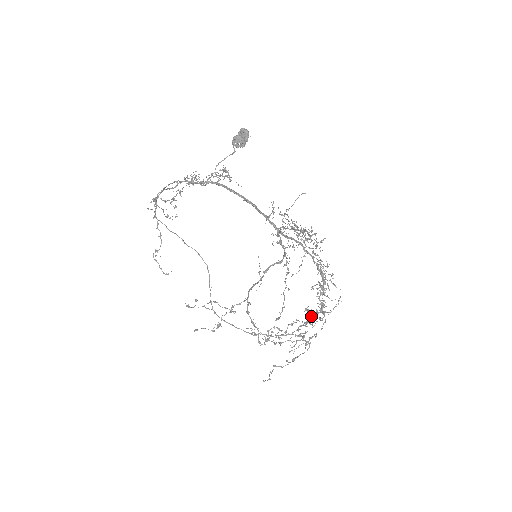
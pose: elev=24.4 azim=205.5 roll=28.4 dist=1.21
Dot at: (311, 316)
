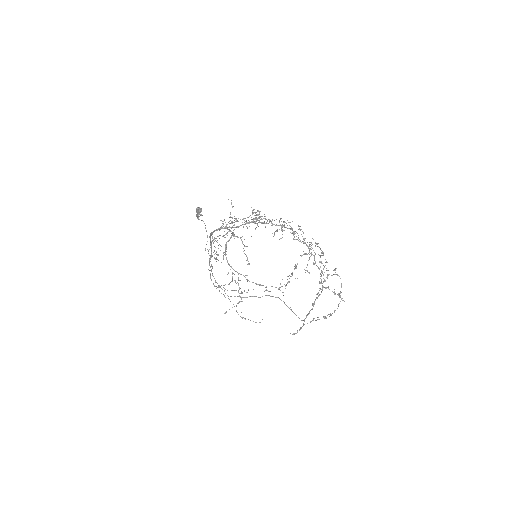
Dot at: occluded
